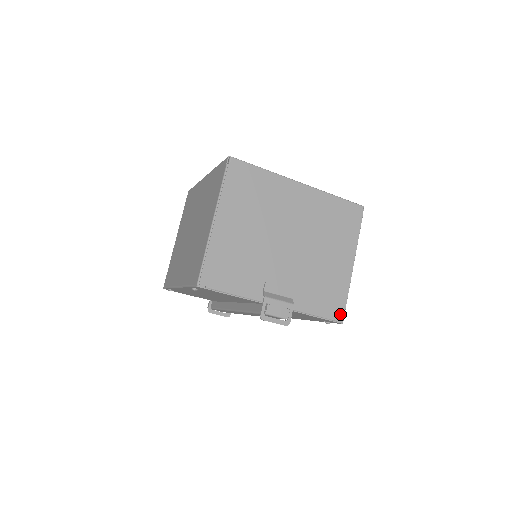
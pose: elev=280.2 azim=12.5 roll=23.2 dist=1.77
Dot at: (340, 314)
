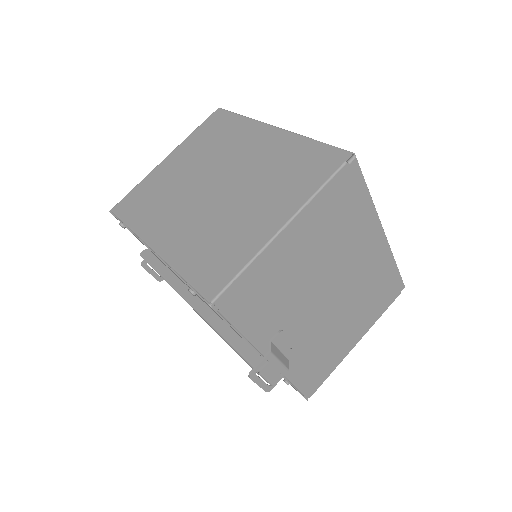
Dot at: (313, 390)
